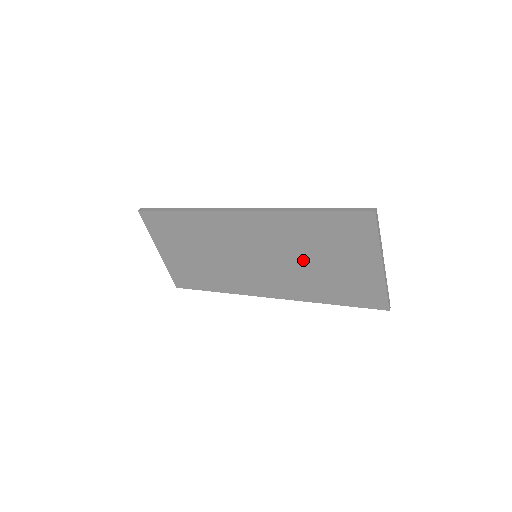
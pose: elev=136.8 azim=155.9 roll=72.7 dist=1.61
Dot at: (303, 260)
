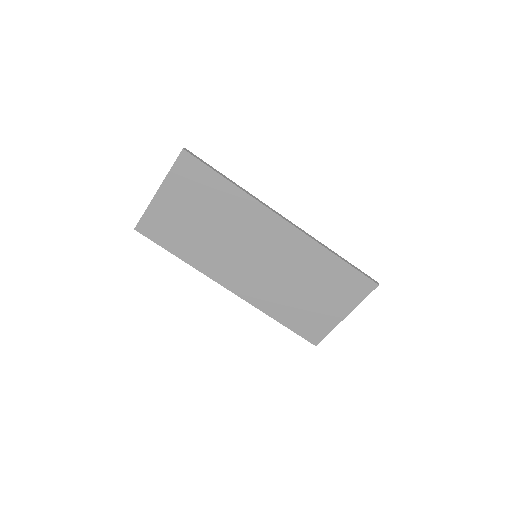
Dot at: (294, 282)
